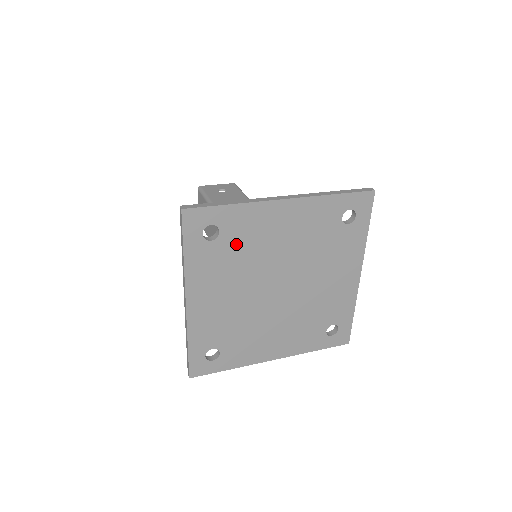
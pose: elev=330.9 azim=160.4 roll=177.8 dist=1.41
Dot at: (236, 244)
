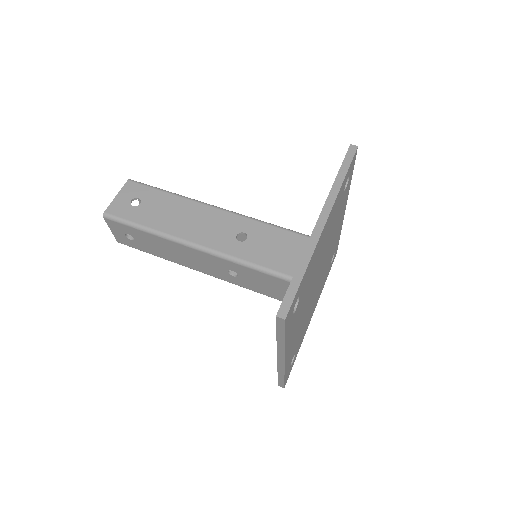
Dot at: (305, 290)
